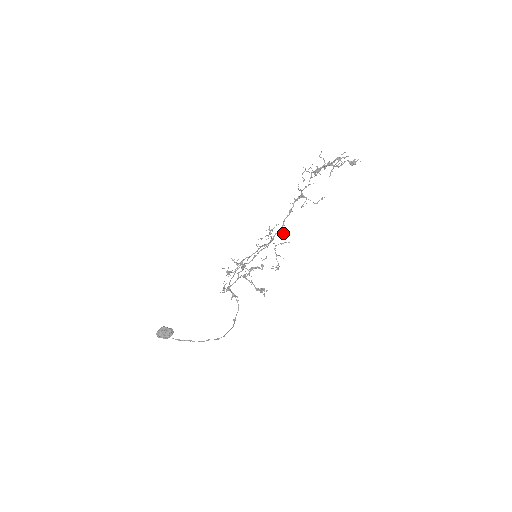
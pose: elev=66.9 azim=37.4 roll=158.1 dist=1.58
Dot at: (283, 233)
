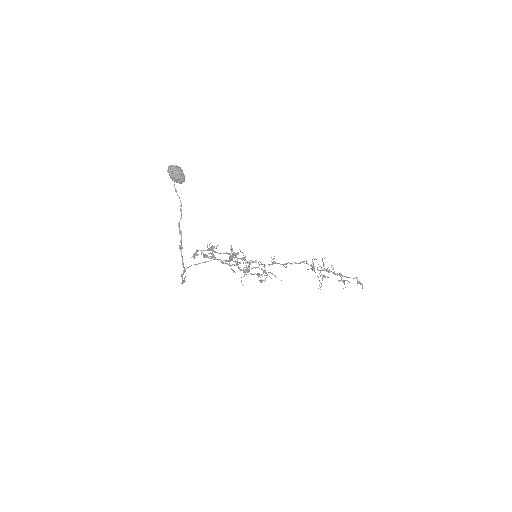
Dot at: occluded
